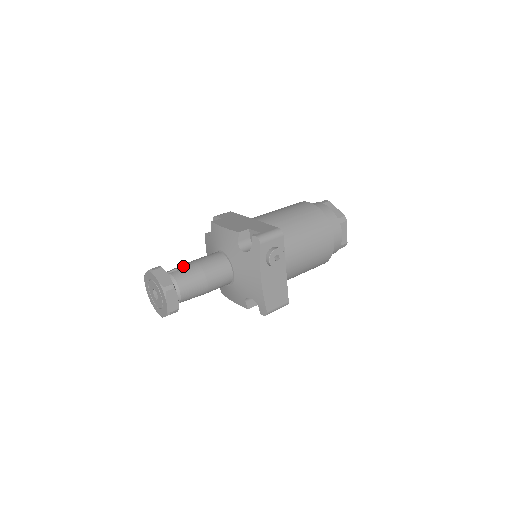
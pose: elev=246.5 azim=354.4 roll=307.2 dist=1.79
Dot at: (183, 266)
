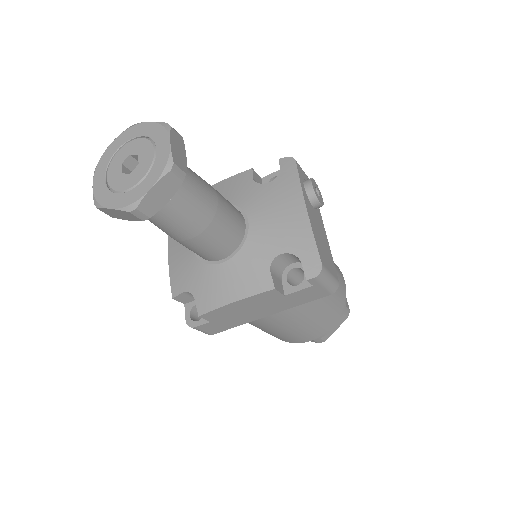
Dot at: occluded
